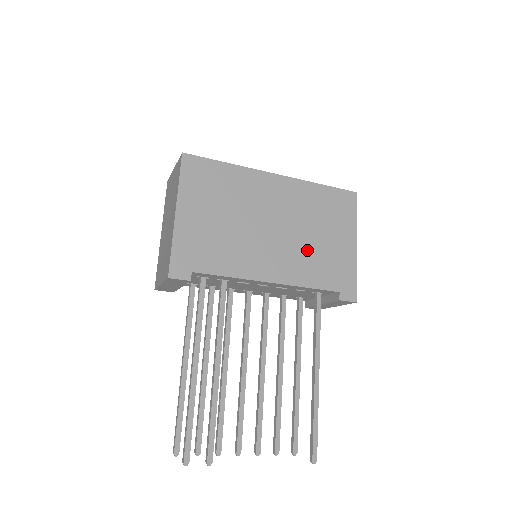
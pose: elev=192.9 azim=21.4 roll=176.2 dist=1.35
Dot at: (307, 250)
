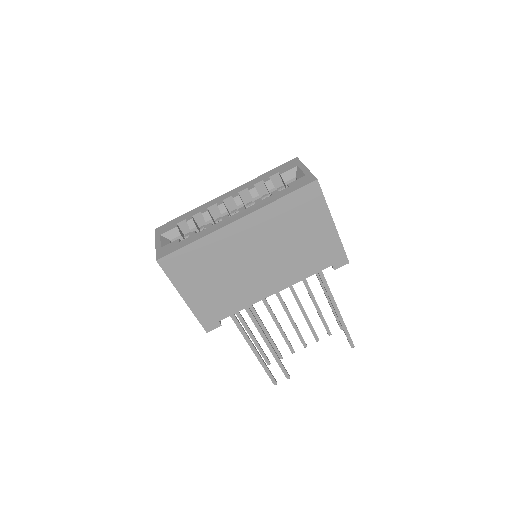
Dot at: (292, 256)
